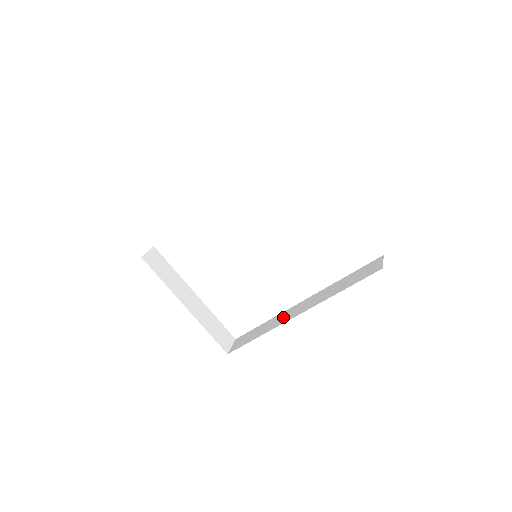
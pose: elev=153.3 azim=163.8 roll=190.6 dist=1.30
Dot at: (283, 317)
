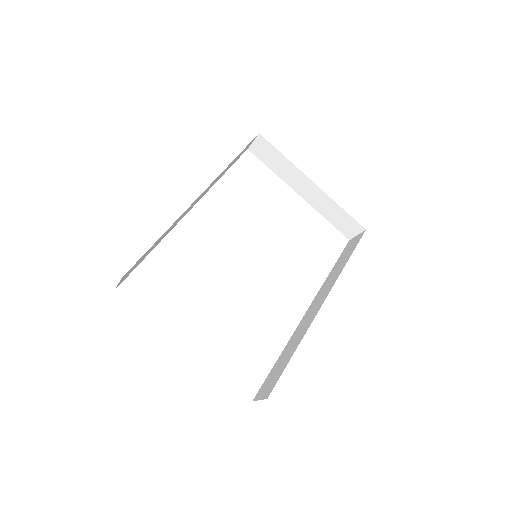
Dot at: (303, 325)
